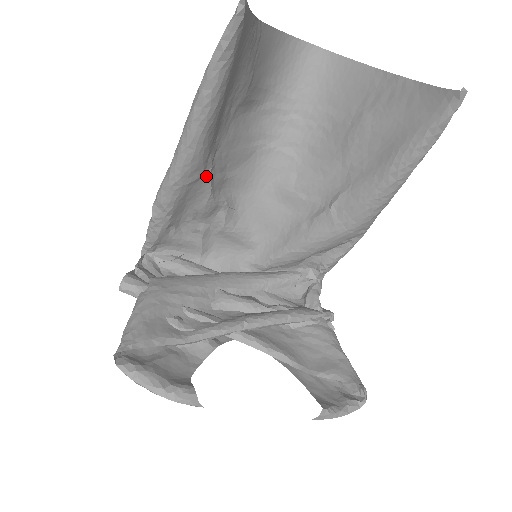
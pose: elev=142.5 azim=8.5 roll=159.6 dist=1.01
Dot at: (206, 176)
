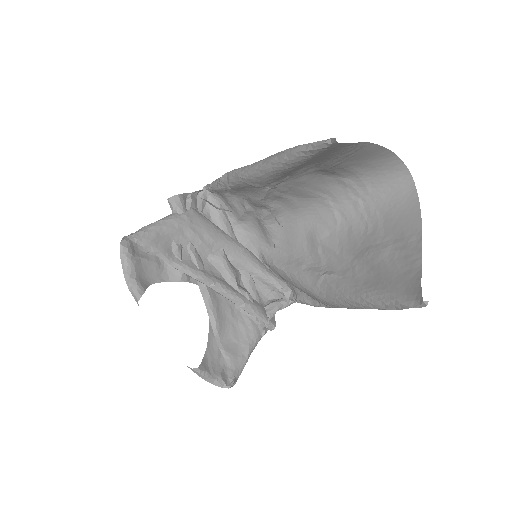
Dot at: (265, 189)
